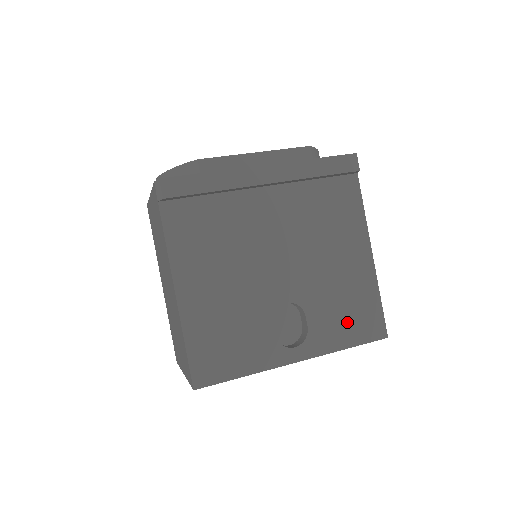
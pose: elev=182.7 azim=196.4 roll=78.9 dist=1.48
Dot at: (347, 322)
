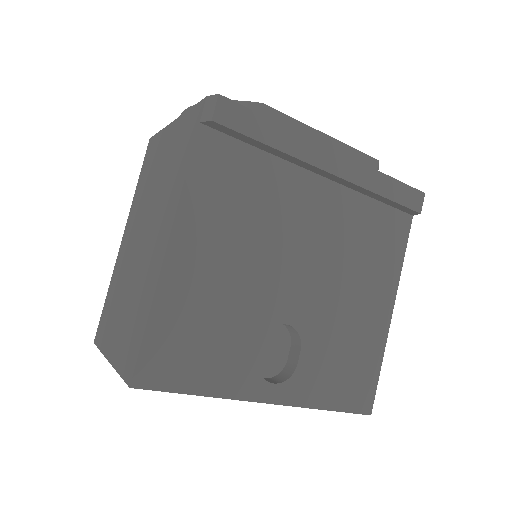
Dot at: (339, 378)
